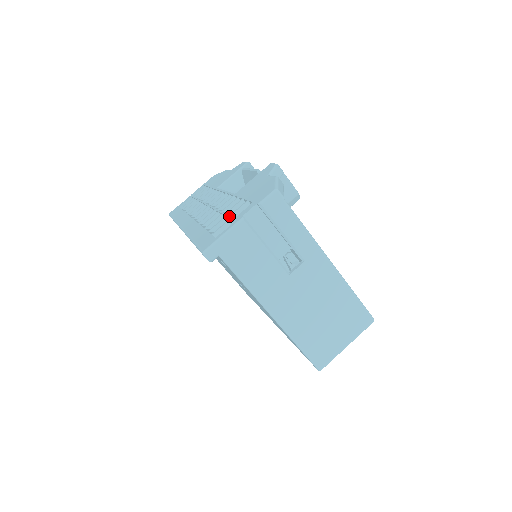
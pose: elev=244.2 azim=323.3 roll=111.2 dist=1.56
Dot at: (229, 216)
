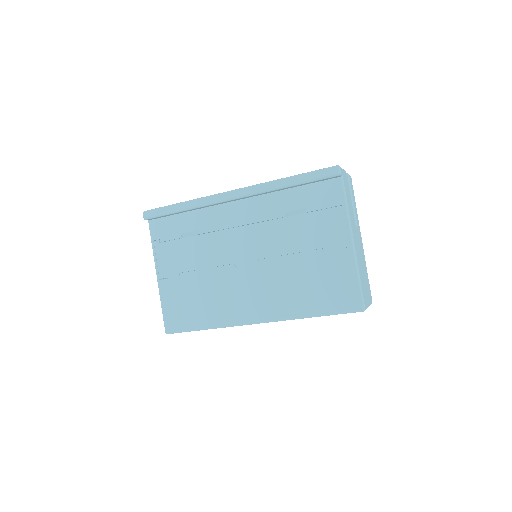
Dot at: occluded
